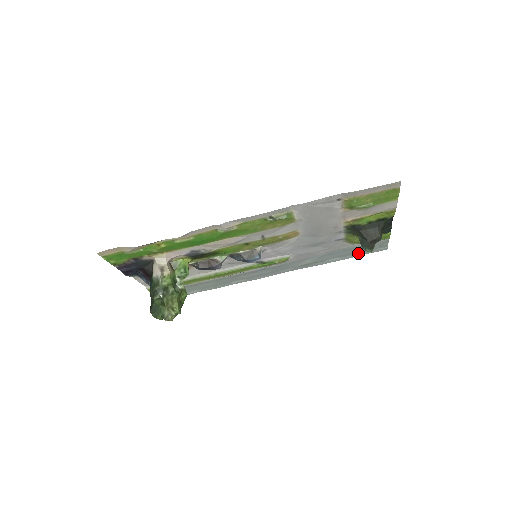
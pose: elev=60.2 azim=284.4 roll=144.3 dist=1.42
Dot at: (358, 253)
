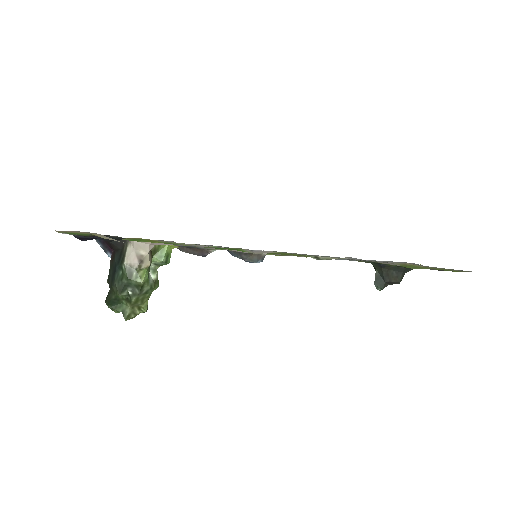
Dot at: occluded
